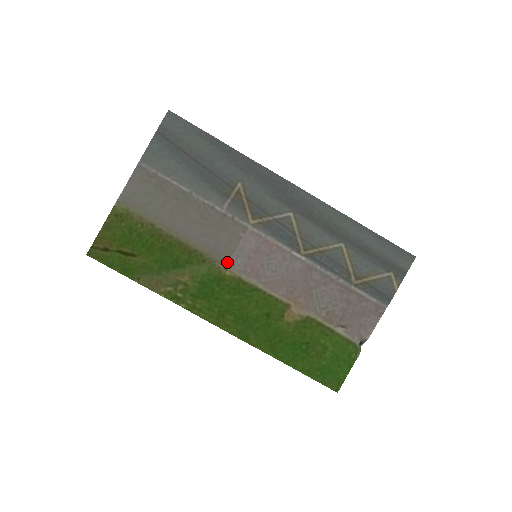
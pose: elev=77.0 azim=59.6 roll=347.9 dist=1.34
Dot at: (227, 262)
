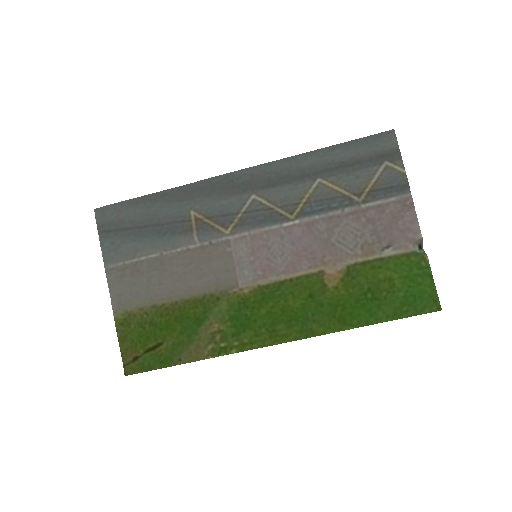
Dot at: (237, 283)
